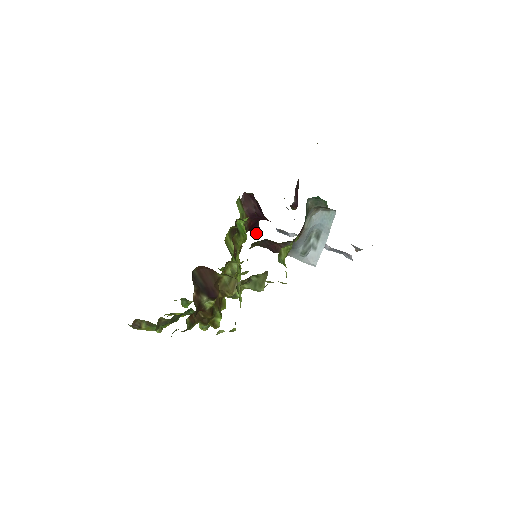
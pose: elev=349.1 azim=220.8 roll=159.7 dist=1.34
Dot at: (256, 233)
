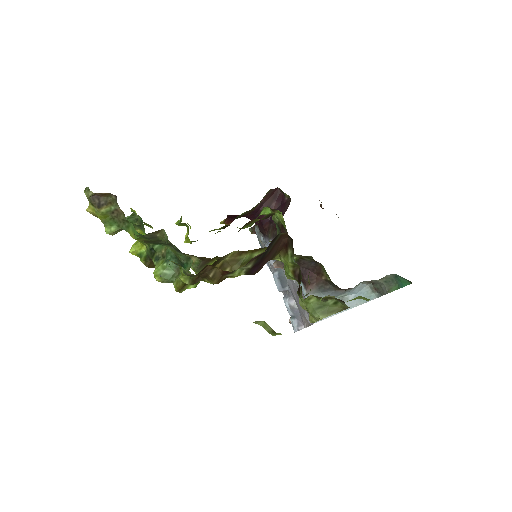
Dot at: (226, 222)
